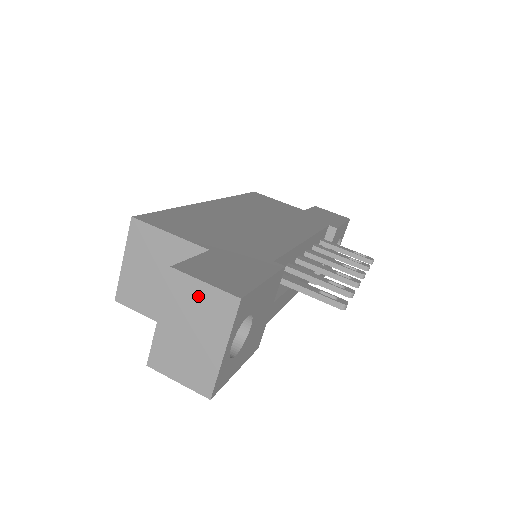
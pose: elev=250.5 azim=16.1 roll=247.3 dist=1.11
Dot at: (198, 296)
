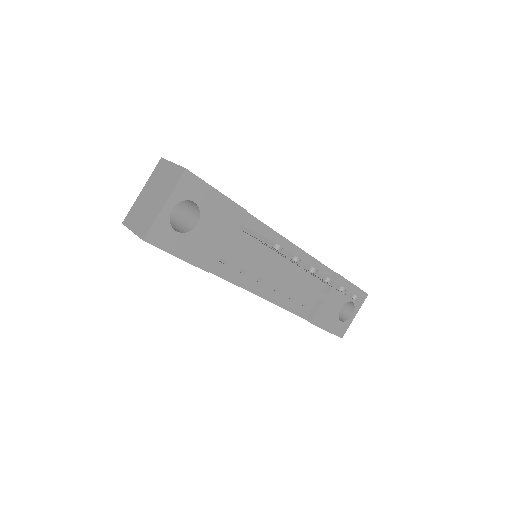
Dot at: (166, 172)
